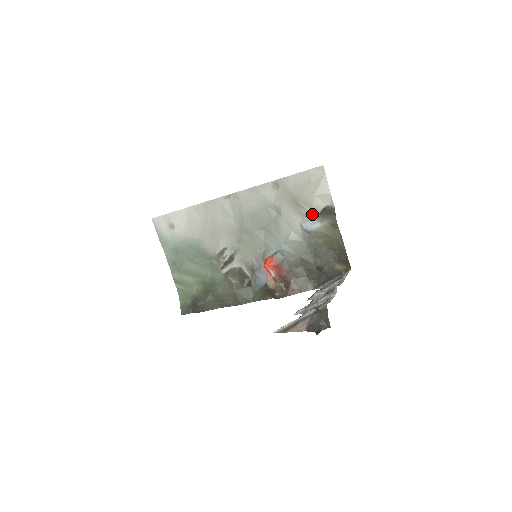
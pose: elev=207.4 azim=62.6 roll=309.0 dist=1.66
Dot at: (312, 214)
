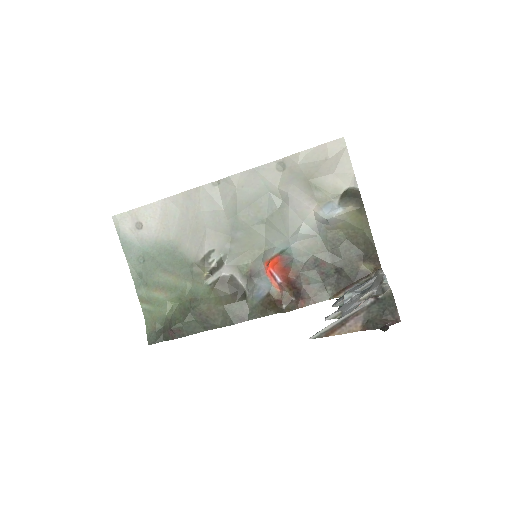
Dot at: (331, 198)
